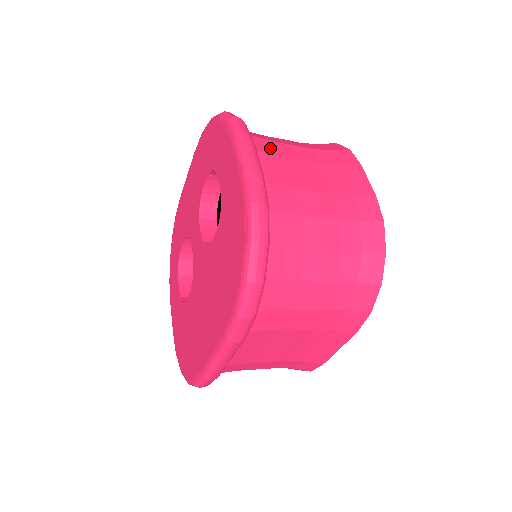
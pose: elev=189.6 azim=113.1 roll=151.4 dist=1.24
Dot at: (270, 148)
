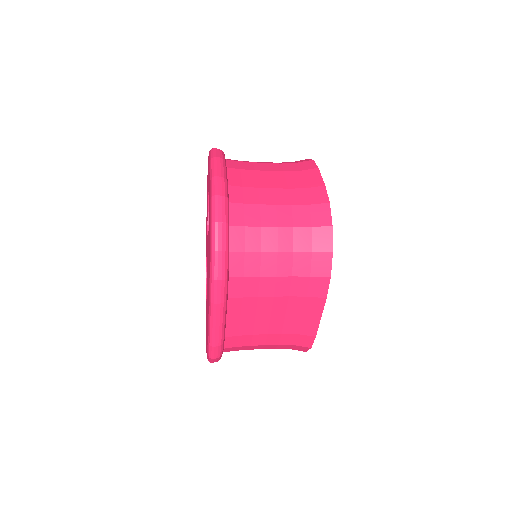
Dot at: (242, 166)
